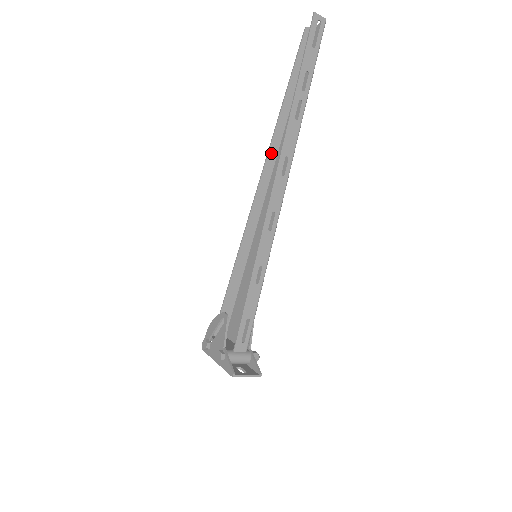
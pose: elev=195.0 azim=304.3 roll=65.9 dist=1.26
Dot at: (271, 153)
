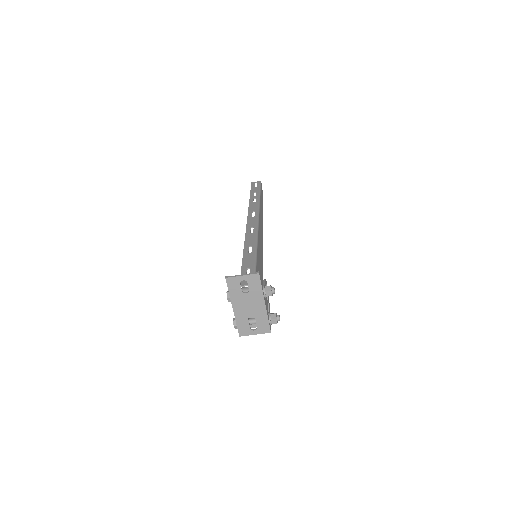
Dot at: occluded
